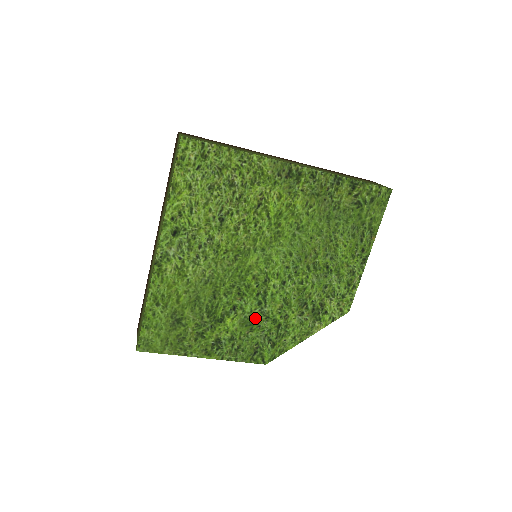
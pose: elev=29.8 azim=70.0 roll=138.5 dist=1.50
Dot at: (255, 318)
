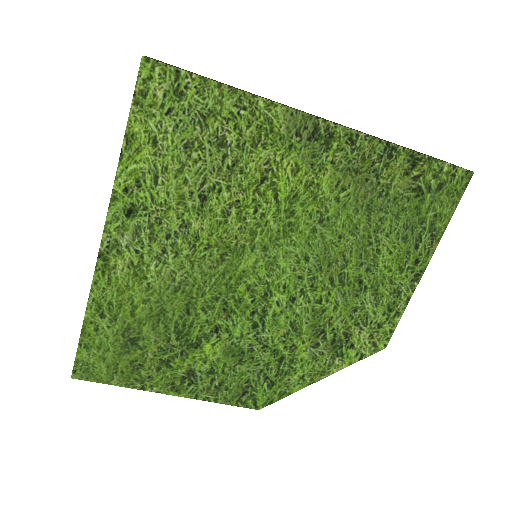
Dot at: (247, 346)
